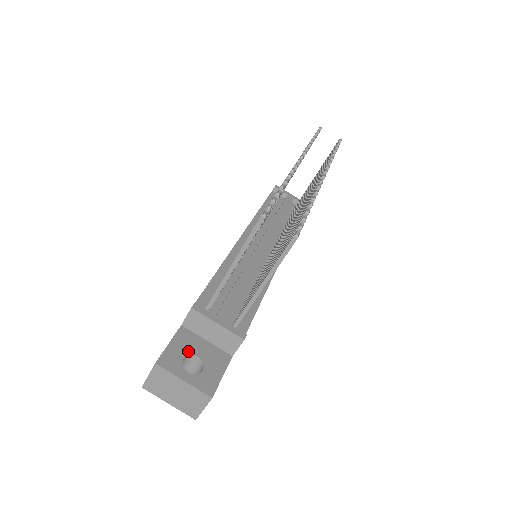
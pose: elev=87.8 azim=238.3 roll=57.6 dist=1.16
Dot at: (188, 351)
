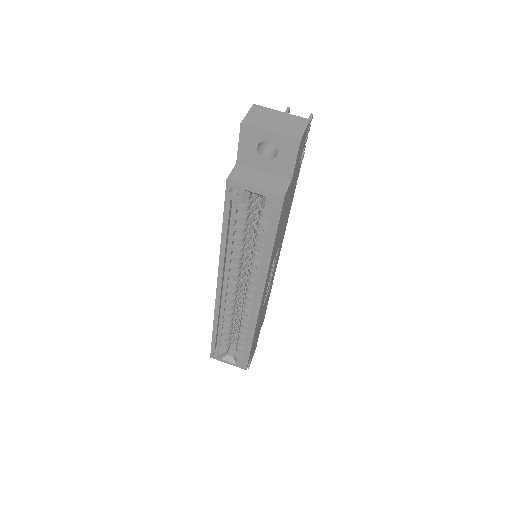
Dot at: occluded
